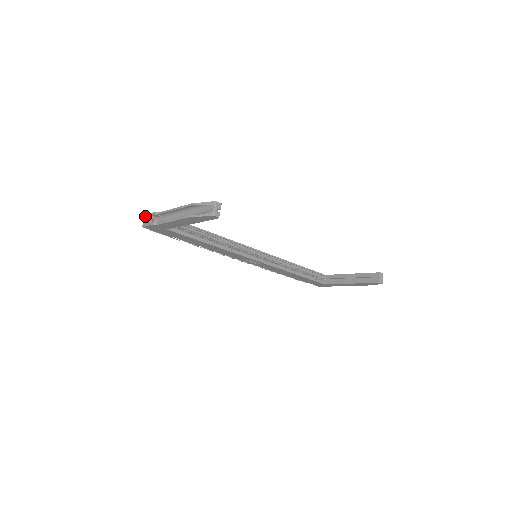
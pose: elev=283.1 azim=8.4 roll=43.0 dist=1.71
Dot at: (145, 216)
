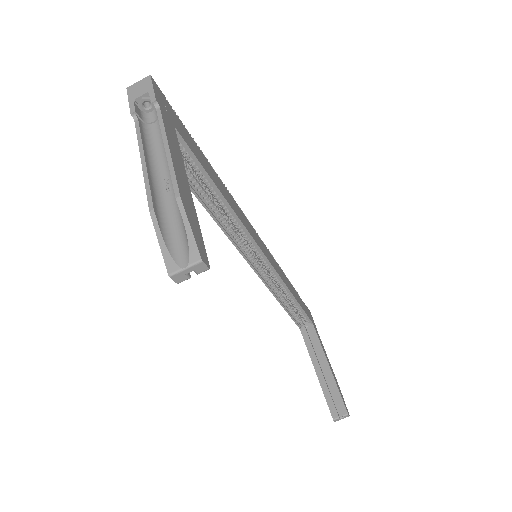
Dot at: (147, 78)
